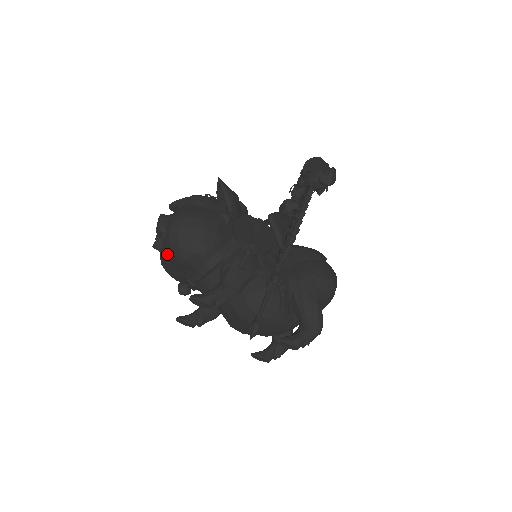
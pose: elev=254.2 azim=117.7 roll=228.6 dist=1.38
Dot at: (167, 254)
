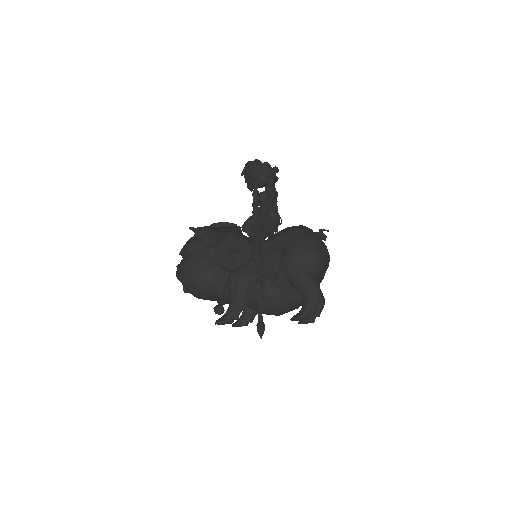
Dot at: occluded
